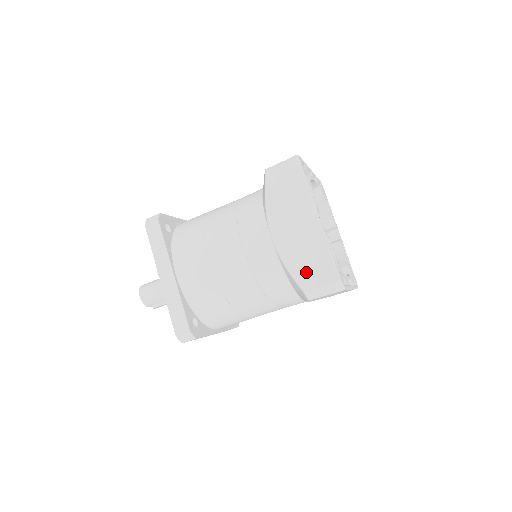
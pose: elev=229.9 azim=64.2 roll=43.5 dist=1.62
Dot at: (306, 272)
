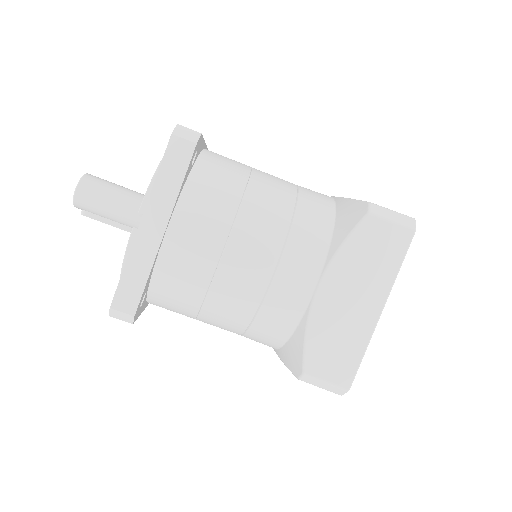
Dot at: (323, 354)
